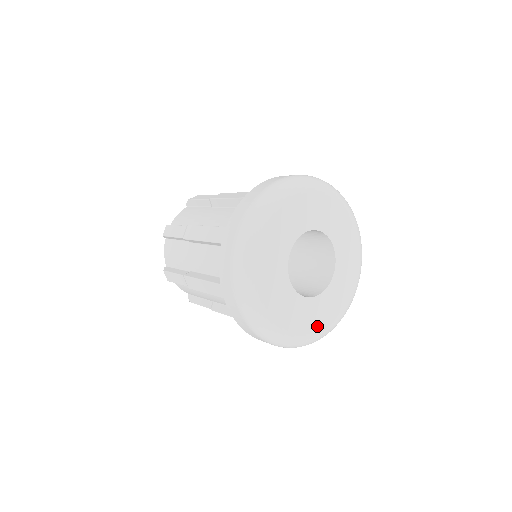
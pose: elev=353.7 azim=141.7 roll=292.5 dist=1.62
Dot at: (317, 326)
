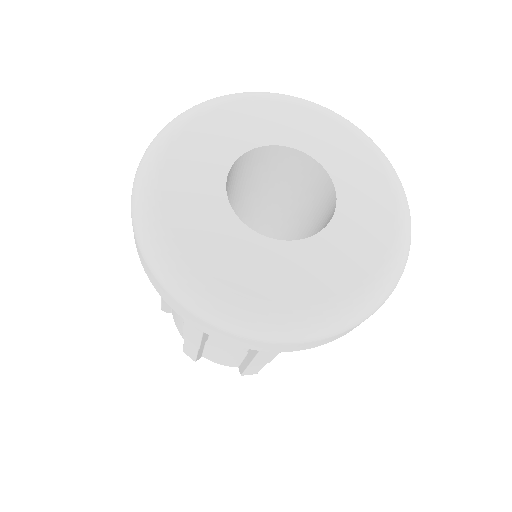
Dot at: (190, 243)
